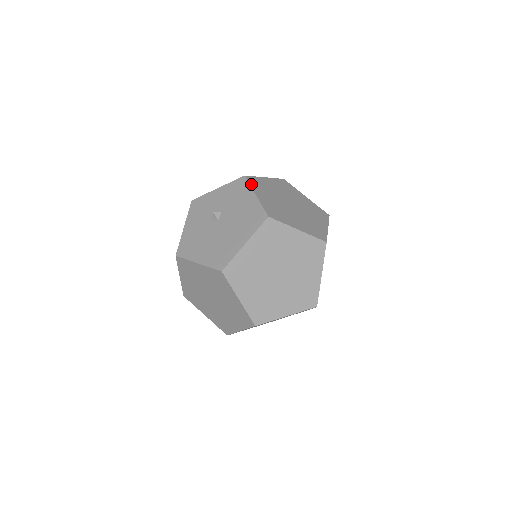
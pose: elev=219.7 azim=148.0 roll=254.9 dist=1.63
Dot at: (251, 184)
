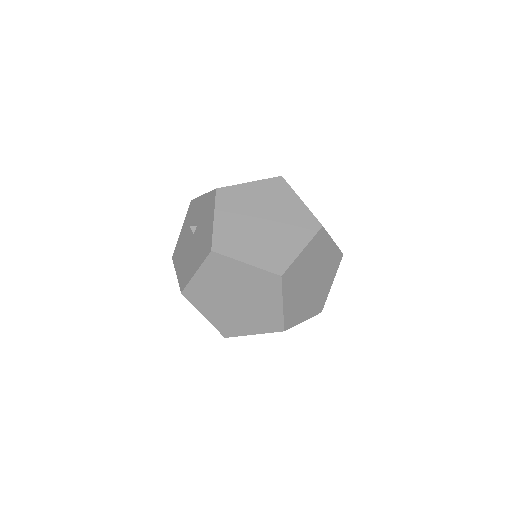
Dot at: (217, 201)
